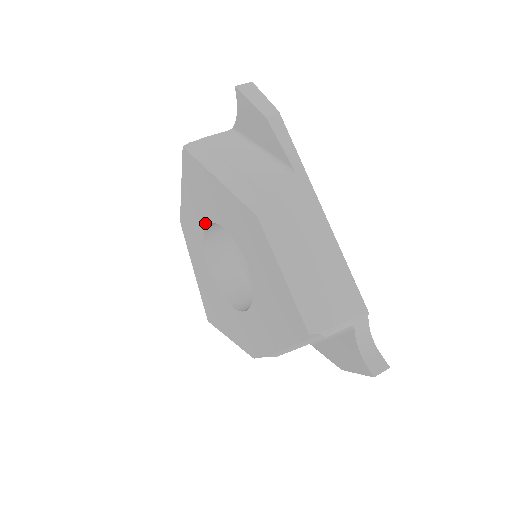
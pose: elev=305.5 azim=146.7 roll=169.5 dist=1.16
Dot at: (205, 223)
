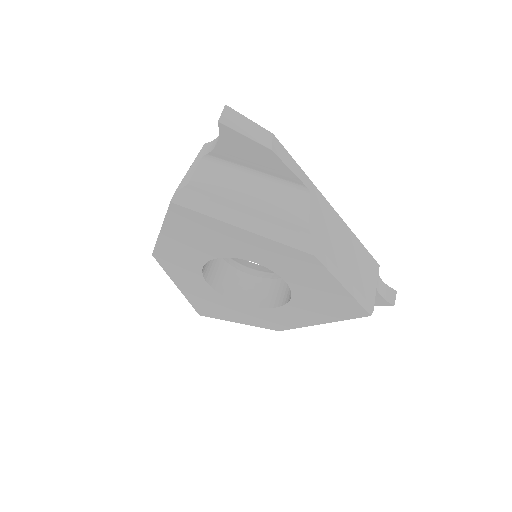
Dot at: (210, 257)
